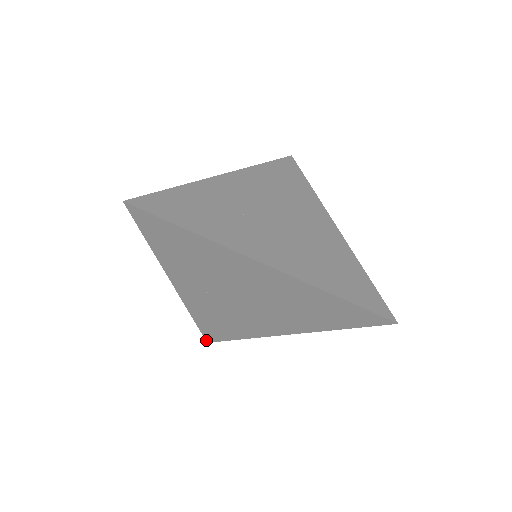
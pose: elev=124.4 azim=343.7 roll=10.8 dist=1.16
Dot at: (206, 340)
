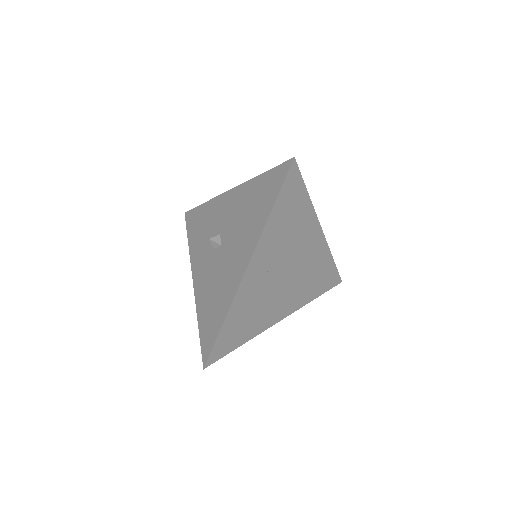
Dot at: (206, 364)
